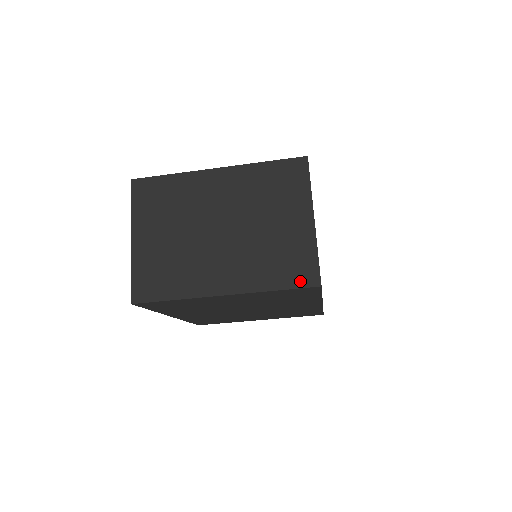
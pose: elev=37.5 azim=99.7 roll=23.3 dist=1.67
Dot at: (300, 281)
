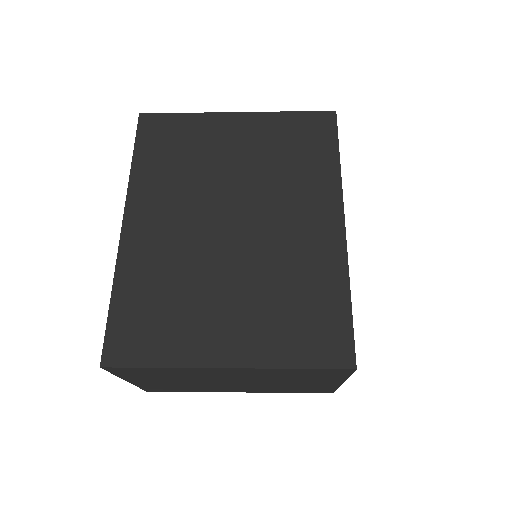
Dot at: (314, 392)
